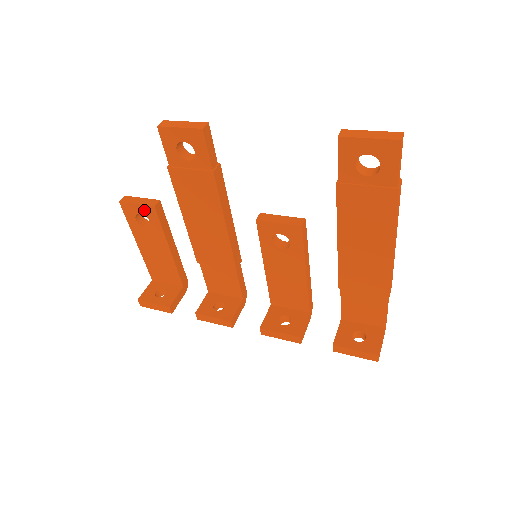
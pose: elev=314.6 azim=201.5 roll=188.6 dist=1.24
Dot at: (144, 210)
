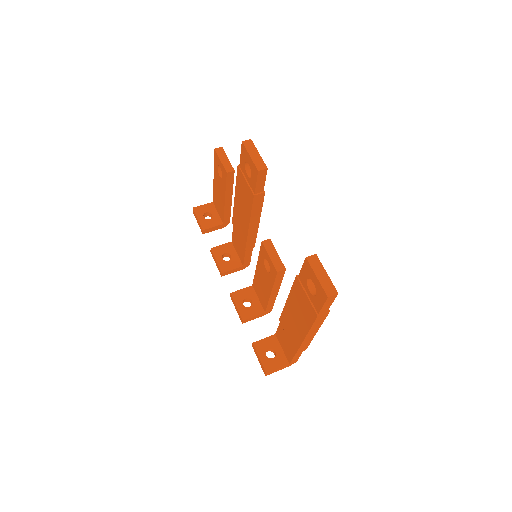
Dot at: (222, 168)
